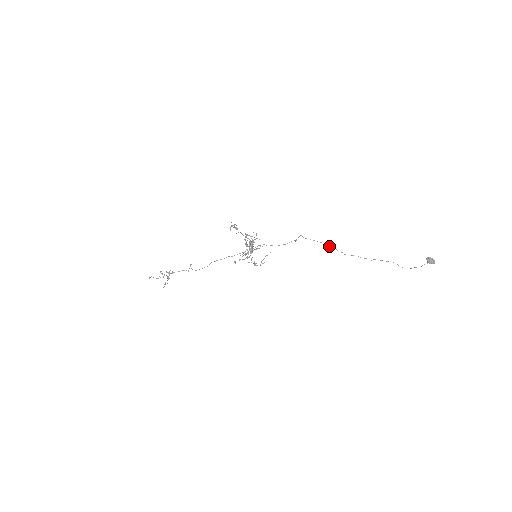
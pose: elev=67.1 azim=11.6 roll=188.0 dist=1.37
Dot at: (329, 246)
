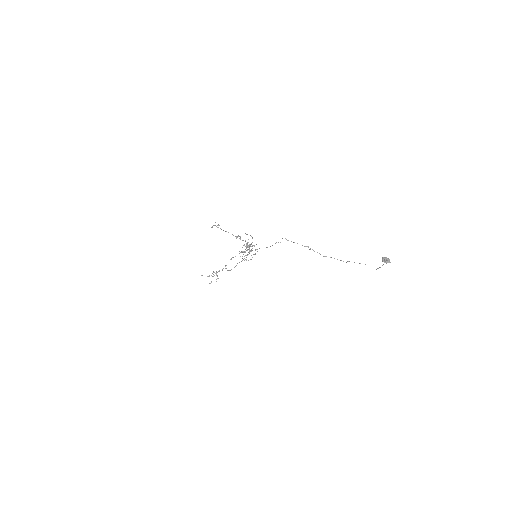
Dot at: occluded
